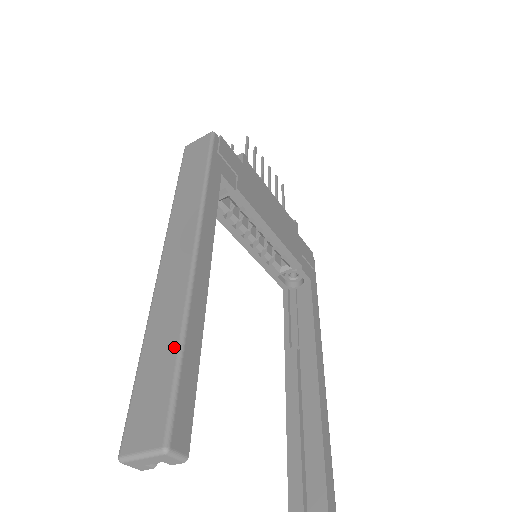
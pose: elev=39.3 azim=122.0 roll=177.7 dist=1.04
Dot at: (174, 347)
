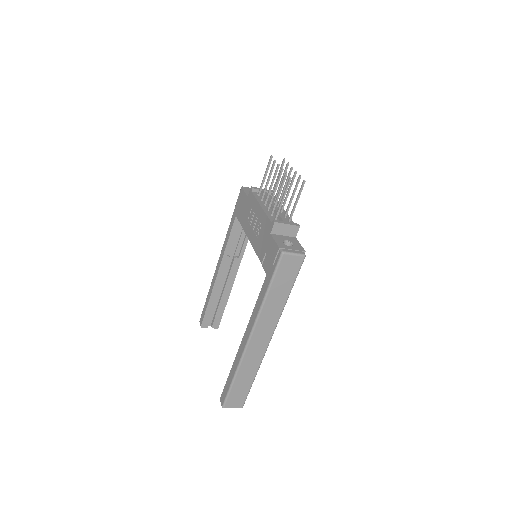
Dot at: (251, 381)
